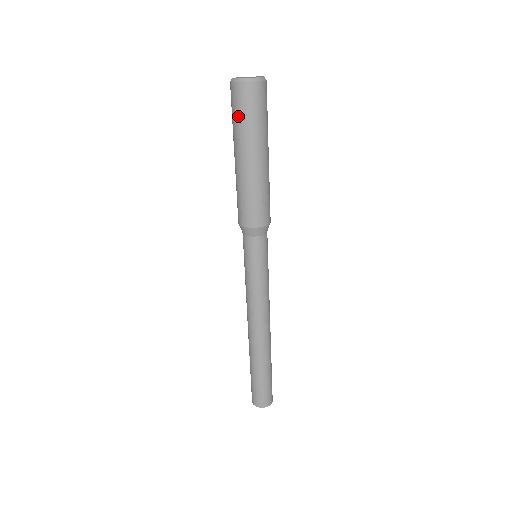
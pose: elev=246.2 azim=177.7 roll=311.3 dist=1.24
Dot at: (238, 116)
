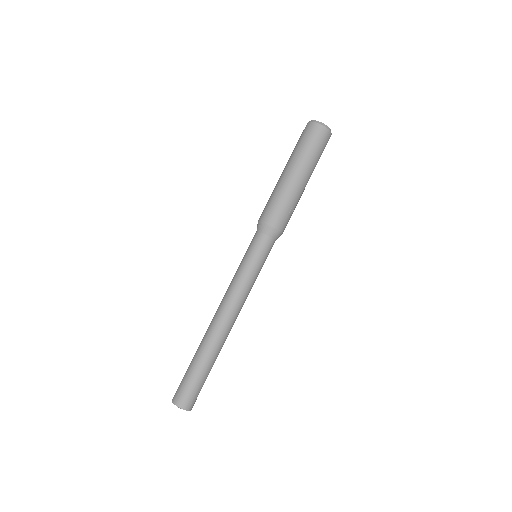
Dot at: (305, 143)
